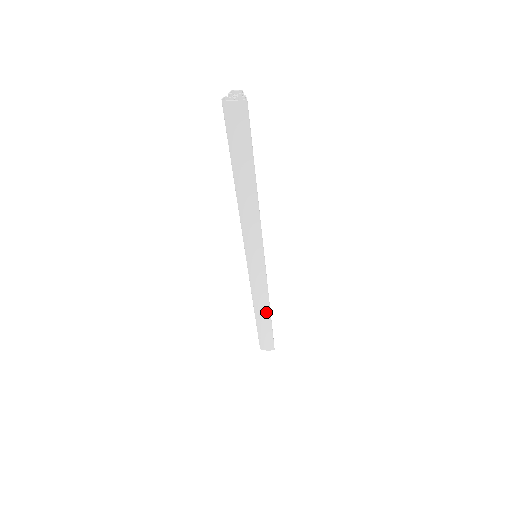
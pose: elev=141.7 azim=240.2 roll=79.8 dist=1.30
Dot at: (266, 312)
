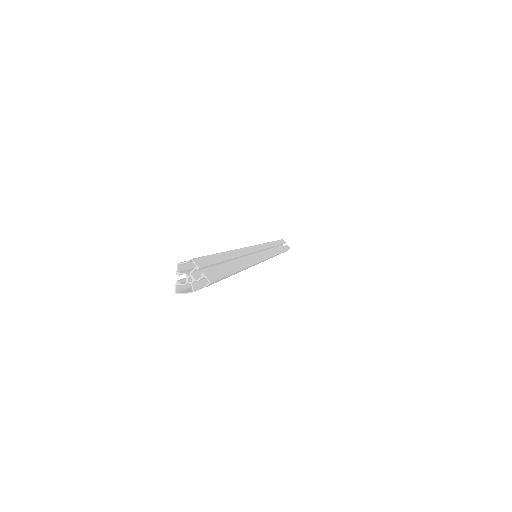
Dot at: occluded
